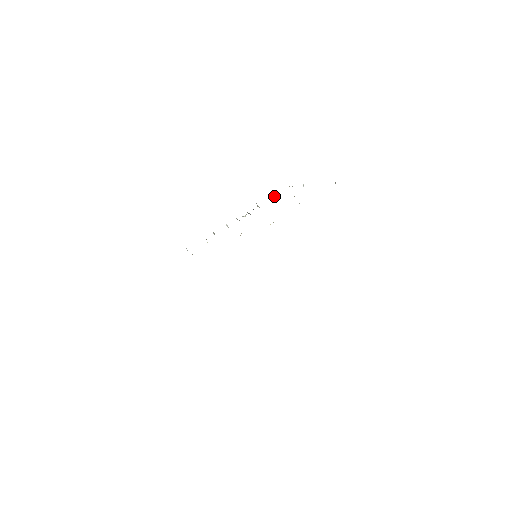
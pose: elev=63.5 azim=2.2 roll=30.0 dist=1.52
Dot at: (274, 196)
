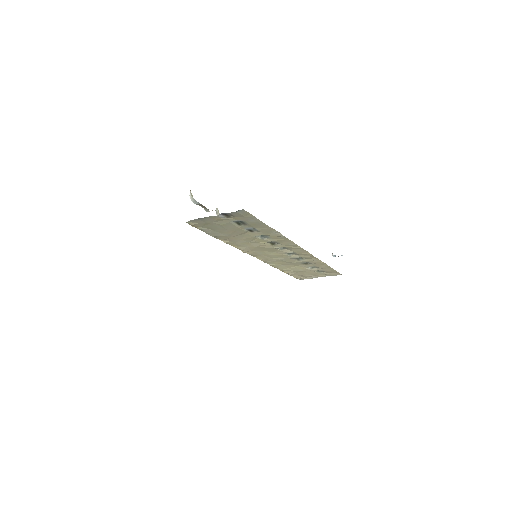
Dot at: occluded
